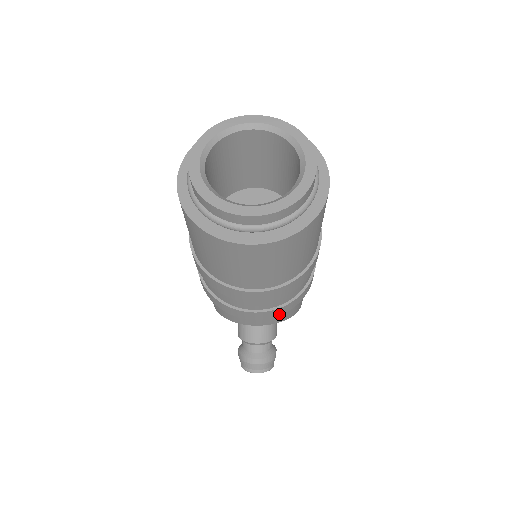
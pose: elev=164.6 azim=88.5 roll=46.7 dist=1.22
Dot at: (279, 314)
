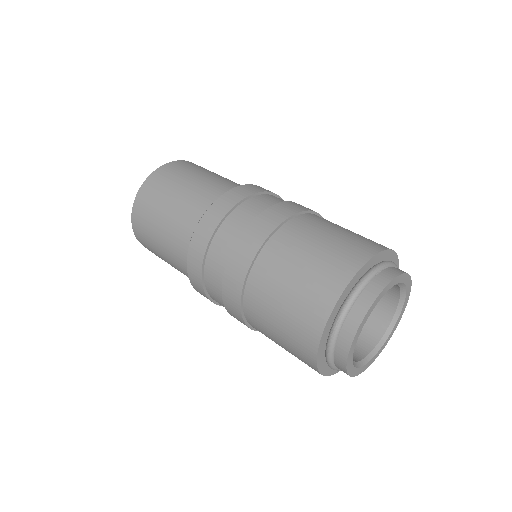
Dot at: occluded
